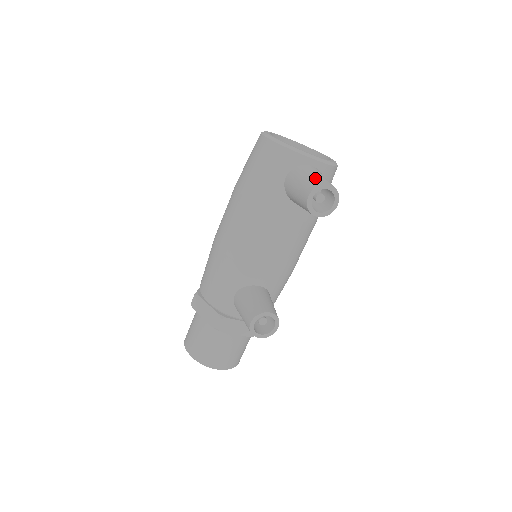
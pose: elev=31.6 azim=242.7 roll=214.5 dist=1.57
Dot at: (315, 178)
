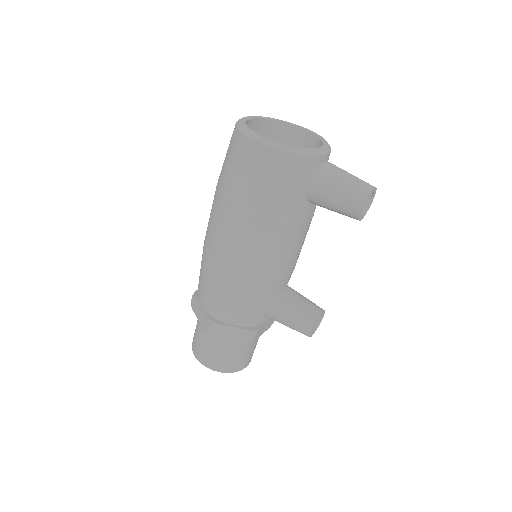
Dot at: (354, 184)
